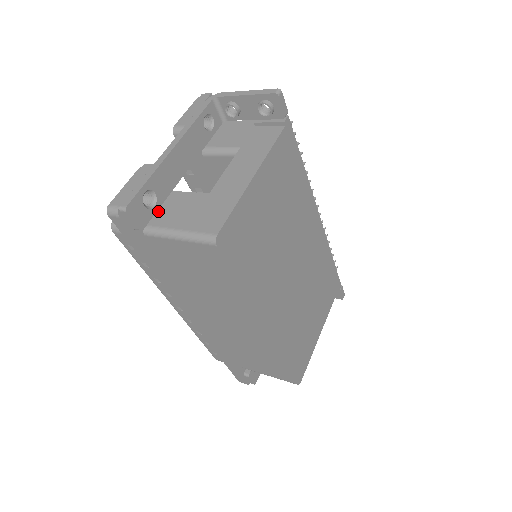
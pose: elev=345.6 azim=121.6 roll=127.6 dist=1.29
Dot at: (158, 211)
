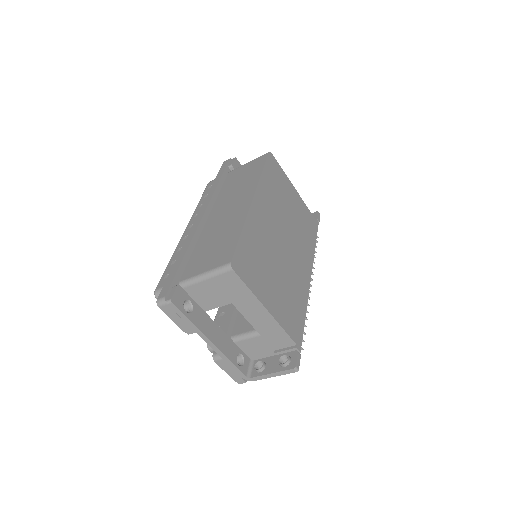
Dot at: occluded
